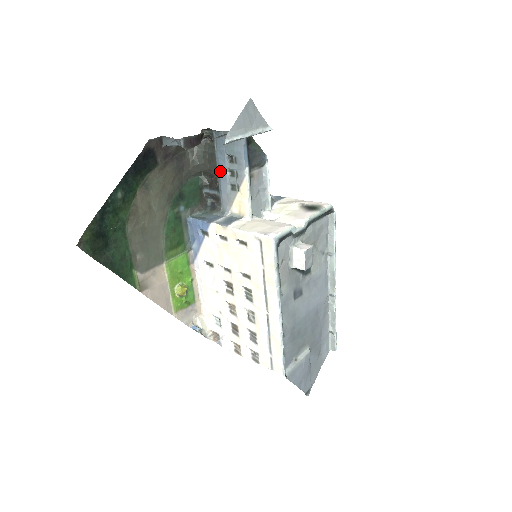
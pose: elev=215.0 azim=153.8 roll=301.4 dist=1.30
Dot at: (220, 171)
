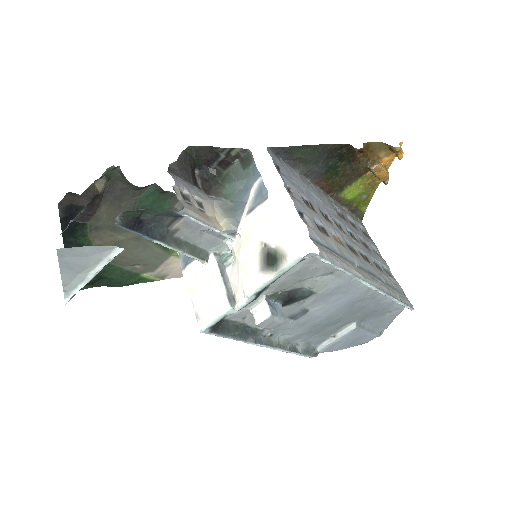
Dot at: occluded
